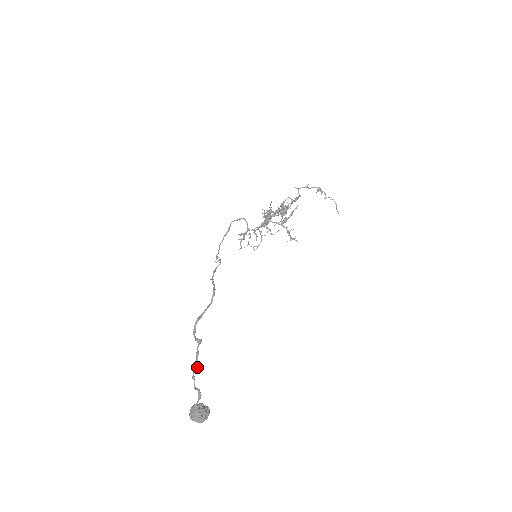
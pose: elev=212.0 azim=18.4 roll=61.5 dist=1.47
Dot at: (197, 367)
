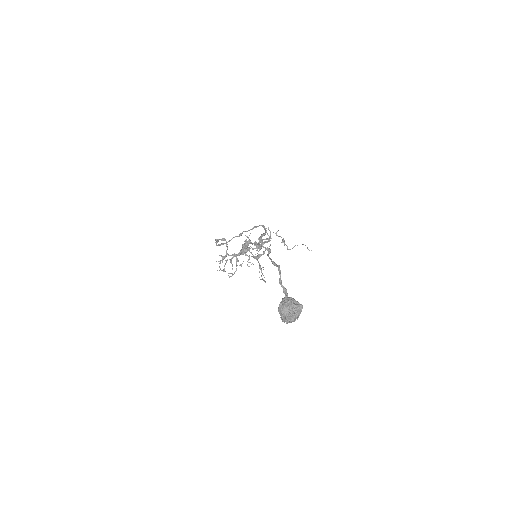
Dot at: (278, 265)
